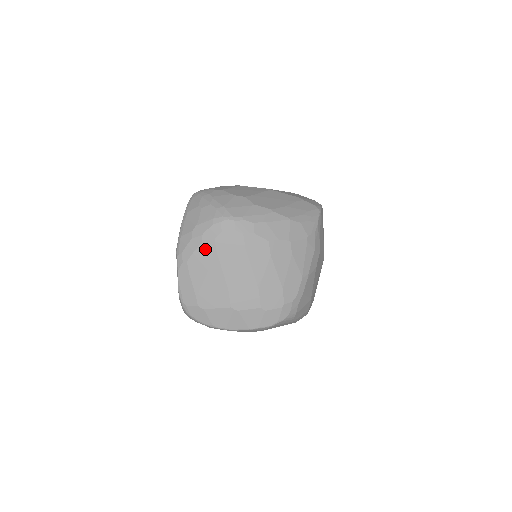
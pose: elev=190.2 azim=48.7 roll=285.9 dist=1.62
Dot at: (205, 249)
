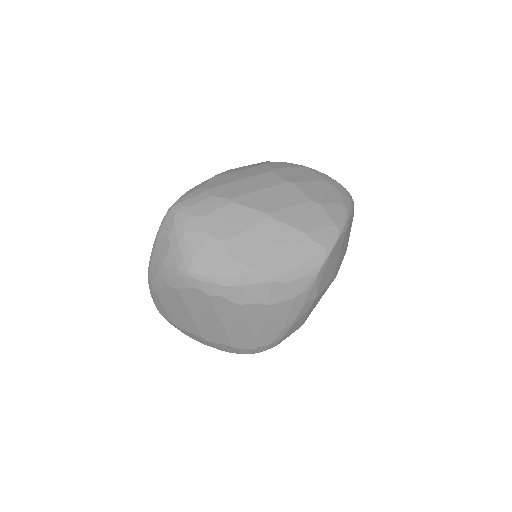
Dot at: (171, 292)
